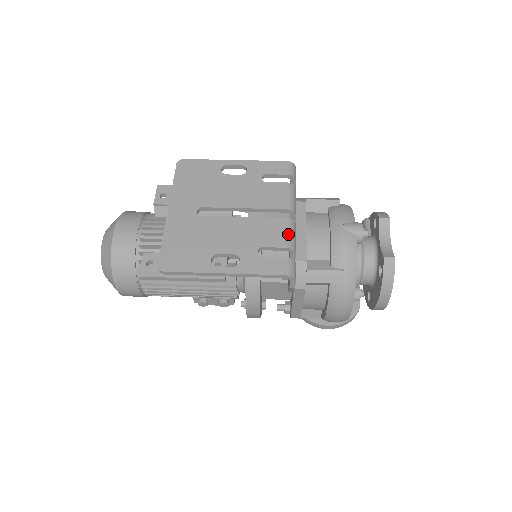
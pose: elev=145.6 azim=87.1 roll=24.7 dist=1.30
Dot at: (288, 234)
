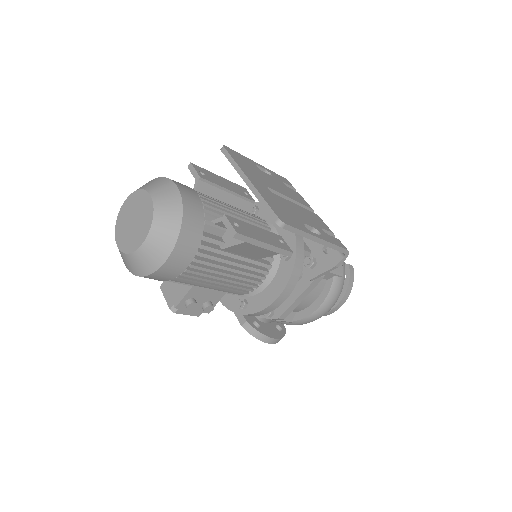
Dot at: occluded
